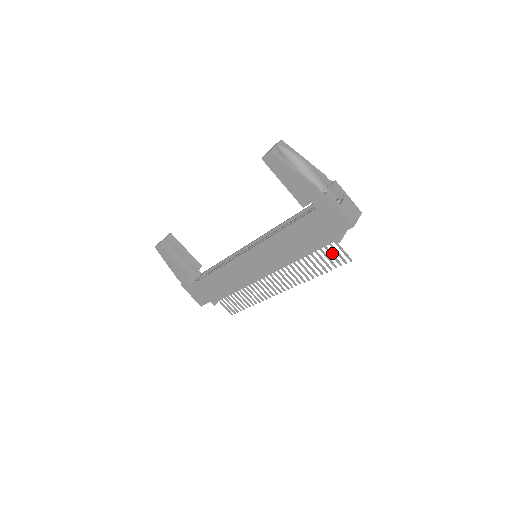
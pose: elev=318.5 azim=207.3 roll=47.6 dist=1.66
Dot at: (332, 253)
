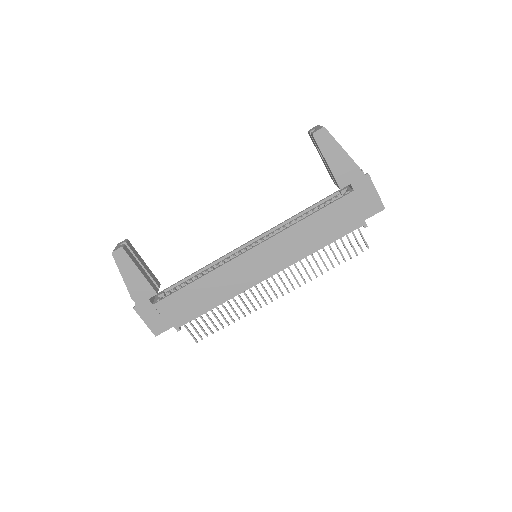
Dot at: occluded
